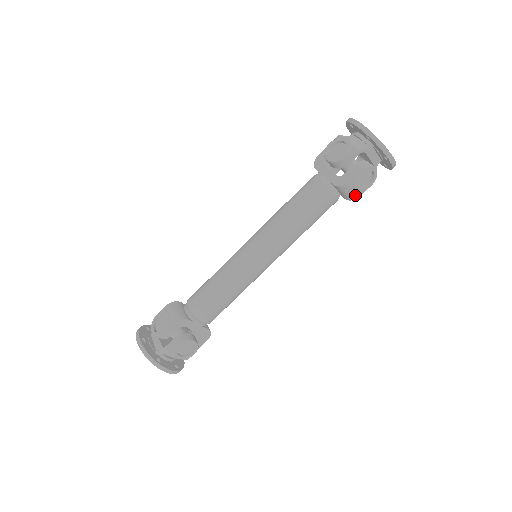
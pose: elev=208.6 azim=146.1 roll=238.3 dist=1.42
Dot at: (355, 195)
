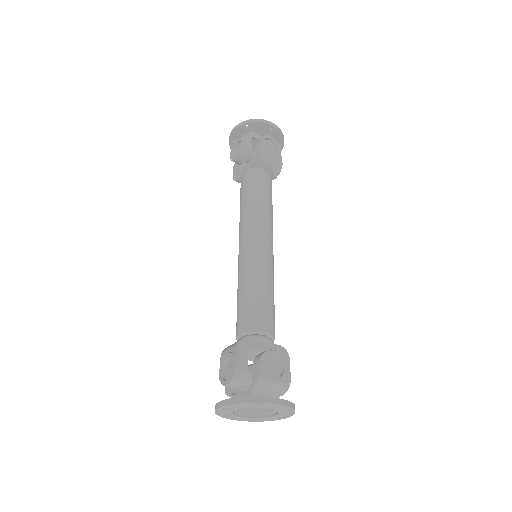
Dot at: (277, 161)
